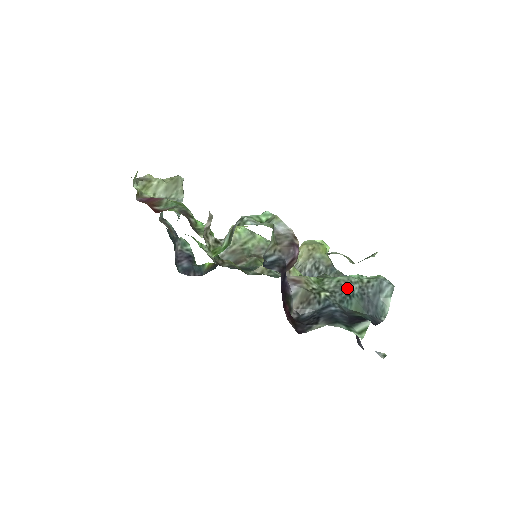
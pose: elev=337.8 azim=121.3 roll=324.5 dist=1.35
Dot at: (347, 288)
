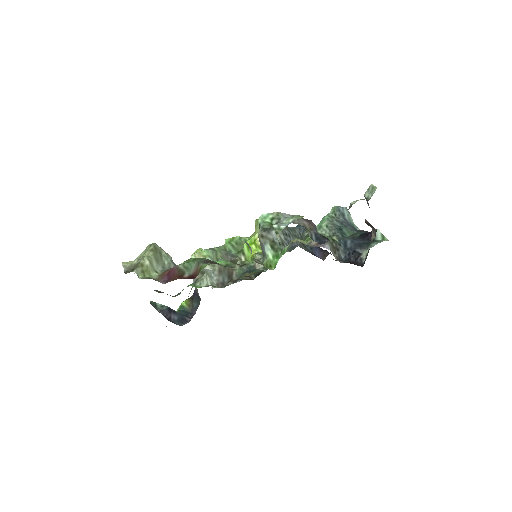
Dot at: (335, 226)
